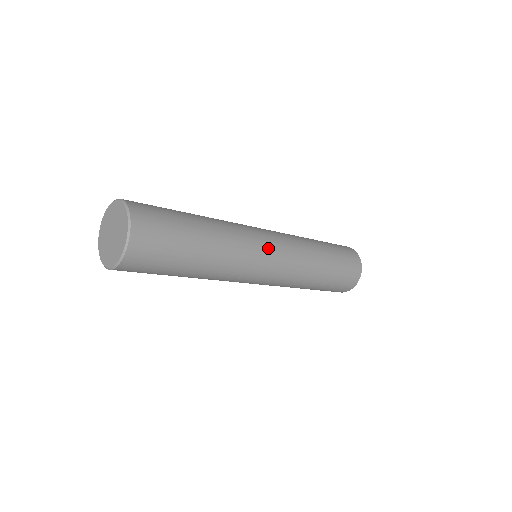
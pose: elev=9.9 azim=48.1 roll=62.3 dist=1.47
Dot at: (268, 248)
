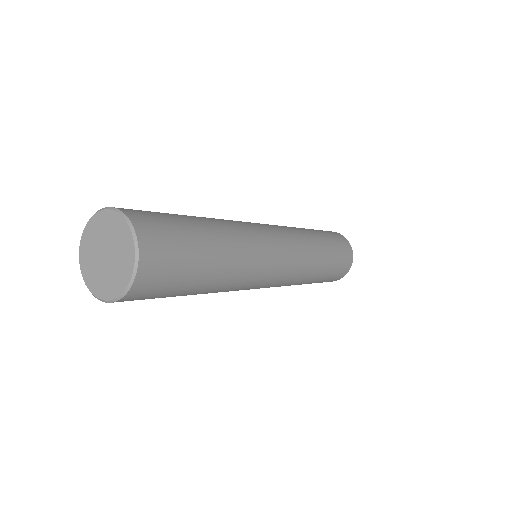
Dot at: (277, 258)
